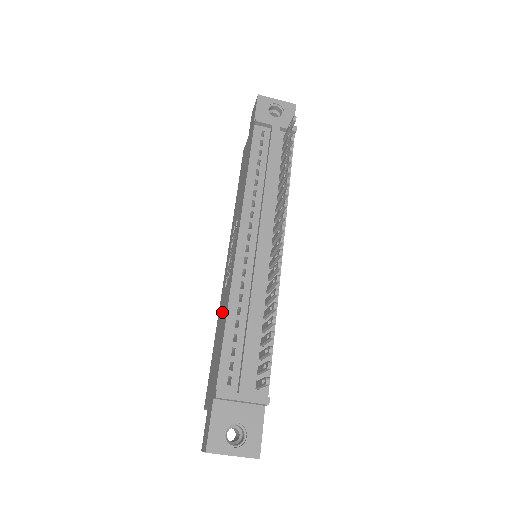
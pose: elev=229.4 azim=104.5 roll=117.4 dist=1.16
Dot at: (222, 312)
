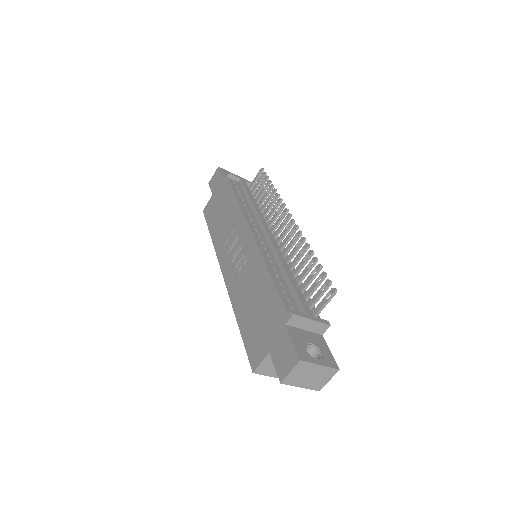
Dot at: (248, 287)
